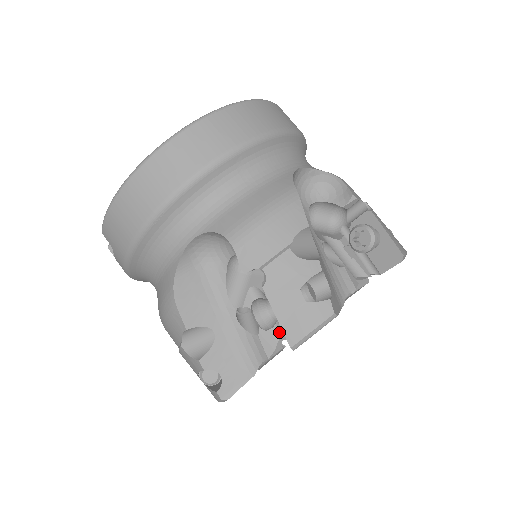
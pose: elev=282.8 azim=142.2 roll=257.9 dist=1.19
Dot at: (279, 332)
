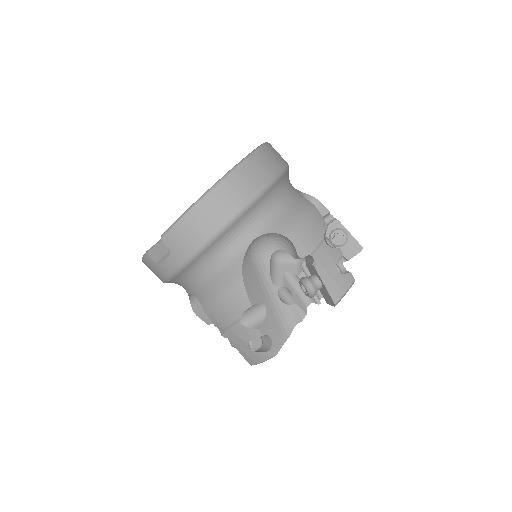
Dot at: (307, 301)
